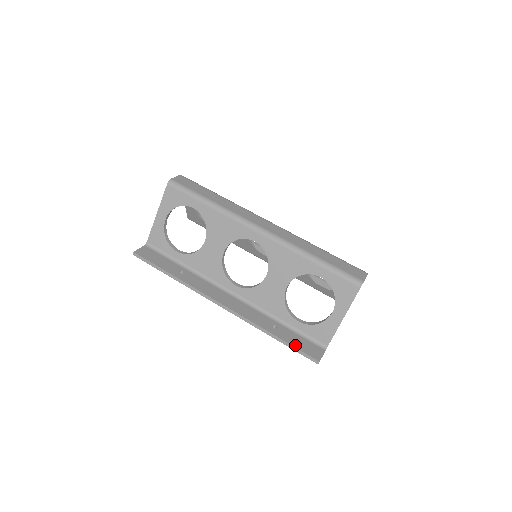
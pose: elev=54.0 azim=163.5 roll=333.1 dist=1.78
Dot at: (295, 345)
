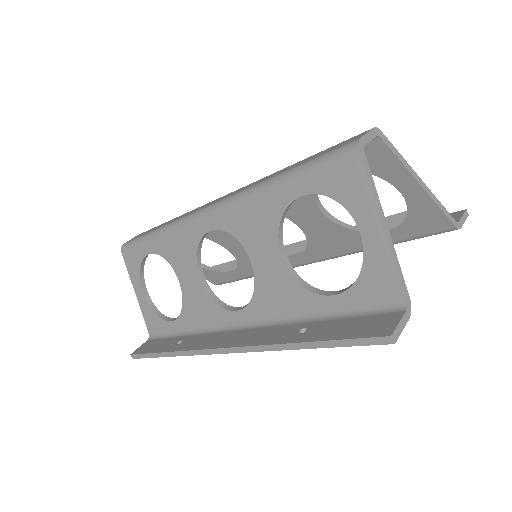
Dot at: (338, 336)
